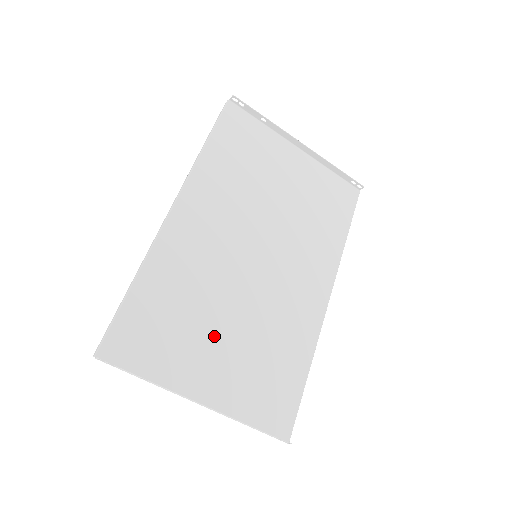
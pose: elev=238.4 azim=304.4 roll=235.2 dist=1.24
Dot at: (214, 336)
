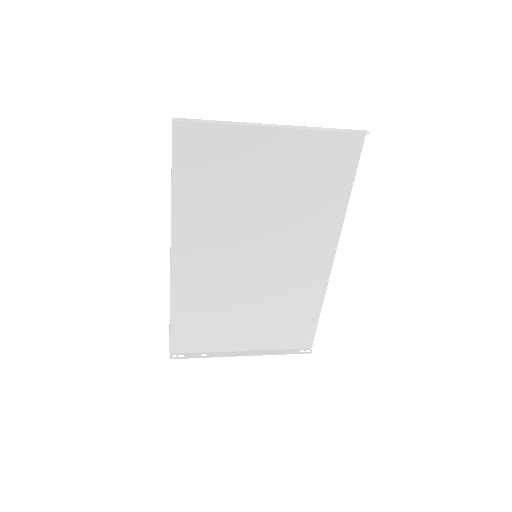
Dot at: (240, 318)
